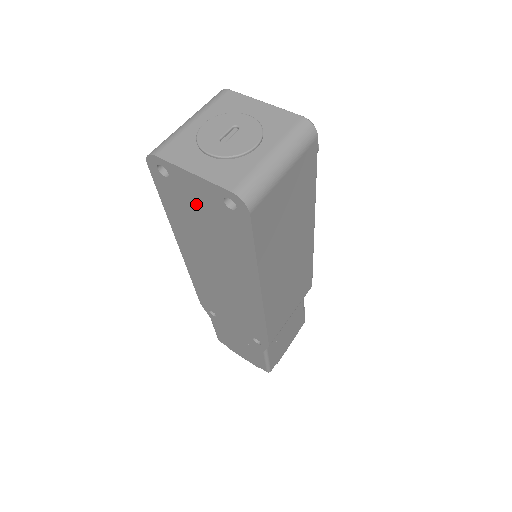
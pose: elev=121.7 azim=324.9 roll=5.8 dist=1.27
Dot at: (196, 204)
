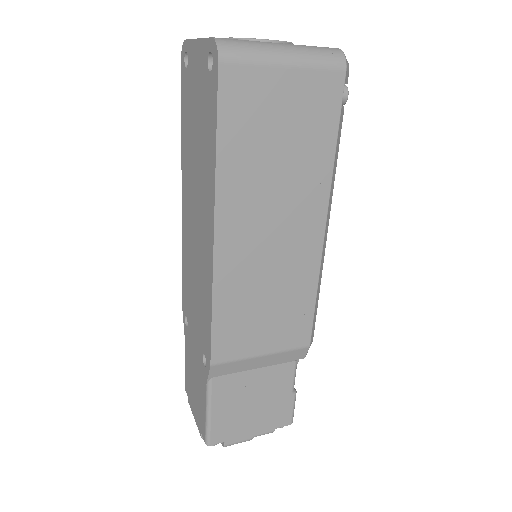
Dot at: (195, 93)
